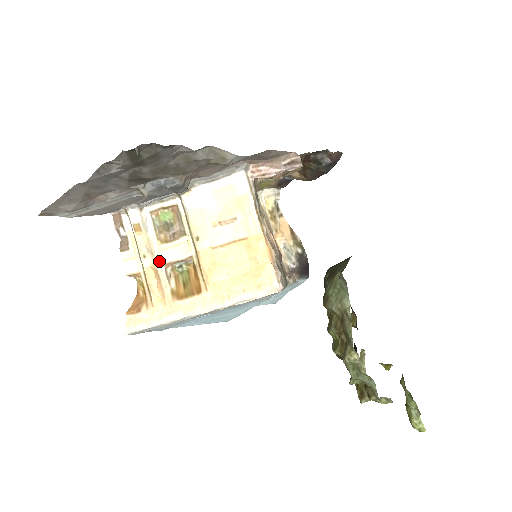
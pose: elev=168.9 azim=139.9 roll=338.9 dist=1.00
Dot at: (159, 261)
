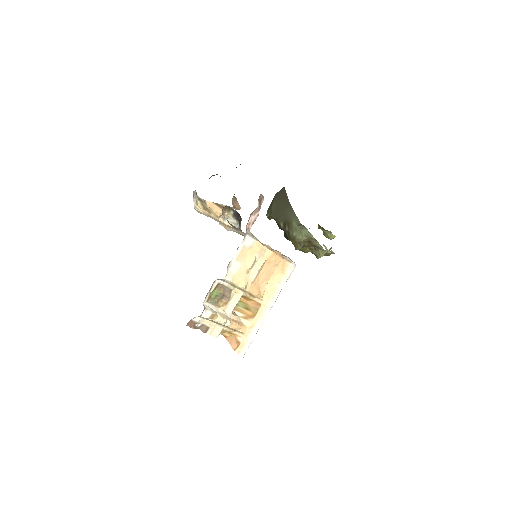
Dot at: (229, 315)
